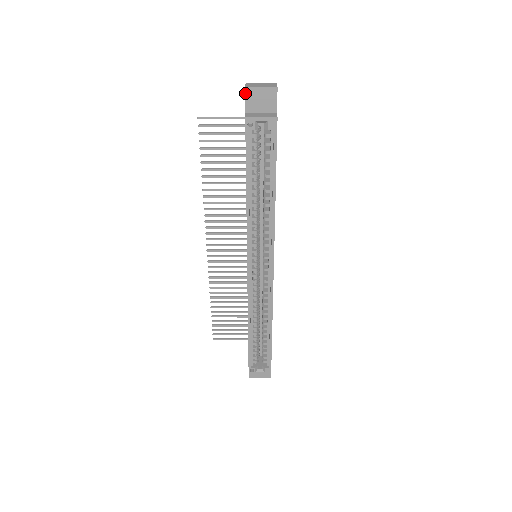
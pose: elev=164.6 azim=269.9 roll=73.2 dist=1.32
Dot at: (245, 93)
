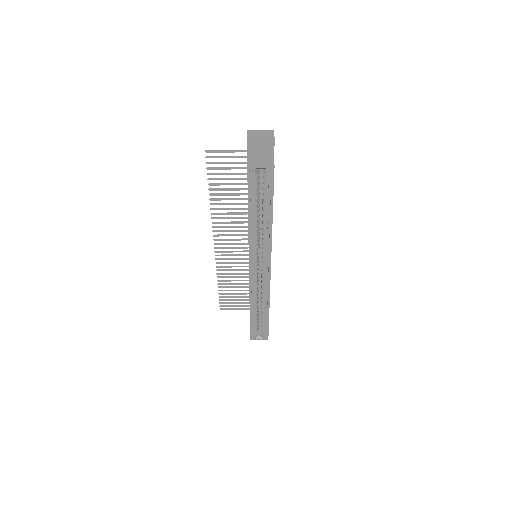
Dot at: (247, 144)
